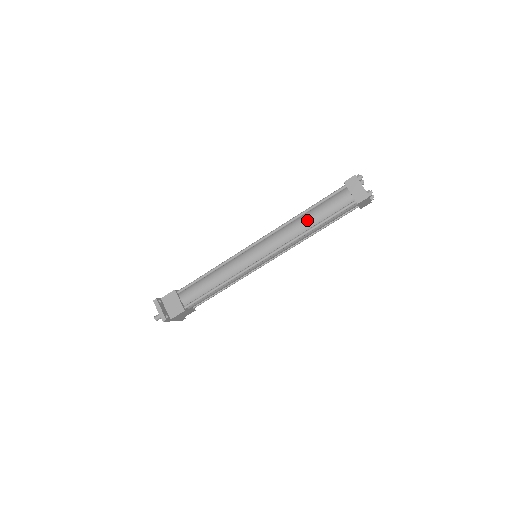
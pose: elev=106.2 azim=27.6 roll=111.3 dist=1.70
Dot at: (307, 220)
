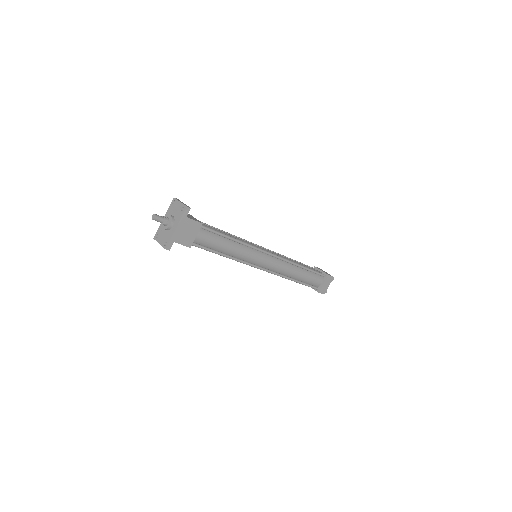
Dot at: (297, 262)
